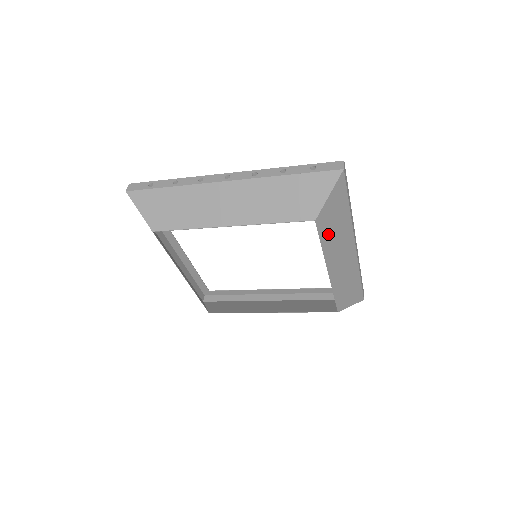
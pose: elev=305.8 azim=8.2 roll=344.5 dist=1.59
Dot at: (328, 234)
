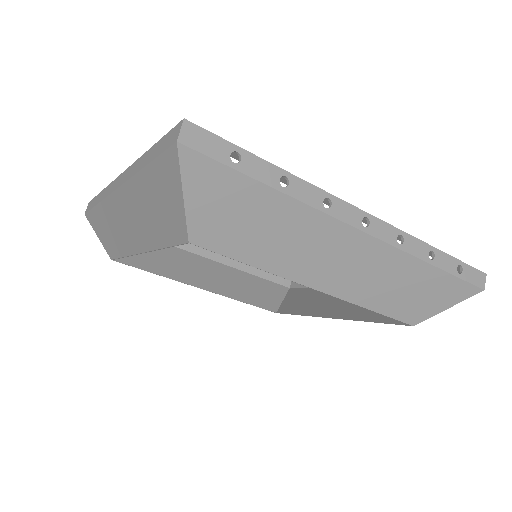
Dot at: occluded
